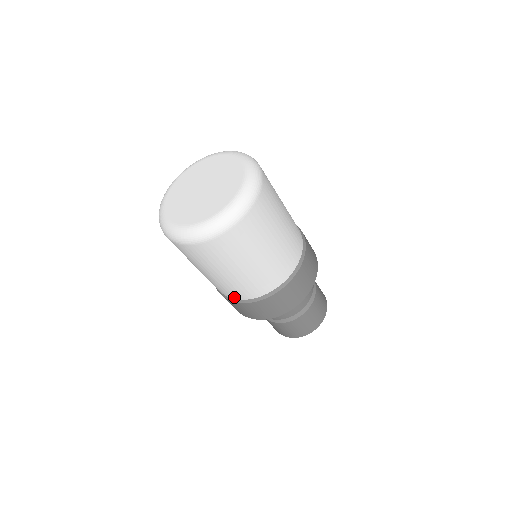
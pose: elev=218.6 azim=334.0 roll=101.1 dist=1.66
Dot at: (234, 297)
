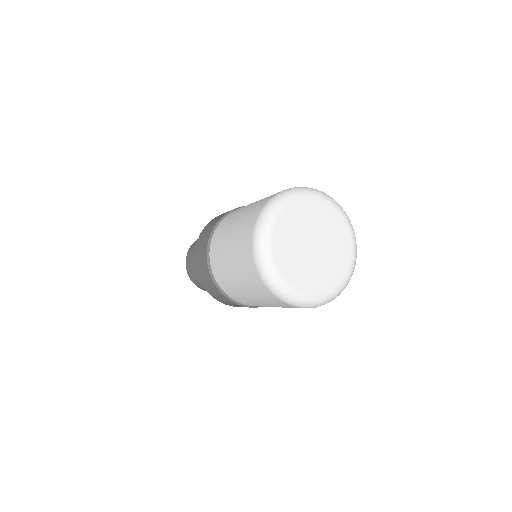
Dot at: (215, 273)
